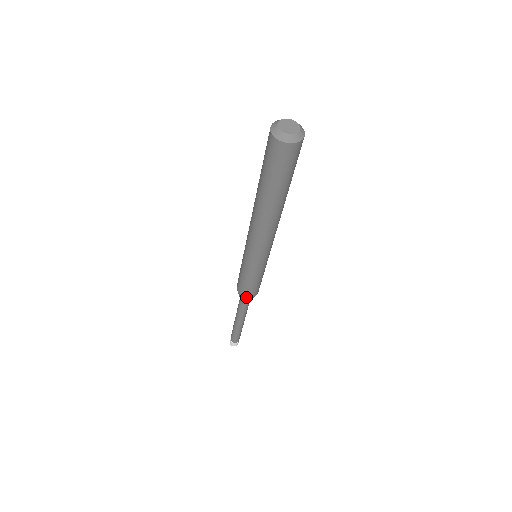
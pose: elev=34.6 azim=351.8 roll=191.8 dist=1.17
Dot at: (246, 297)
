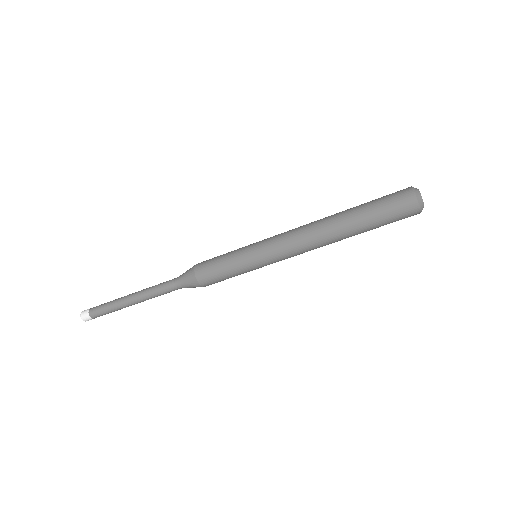
Dot at: occluded
